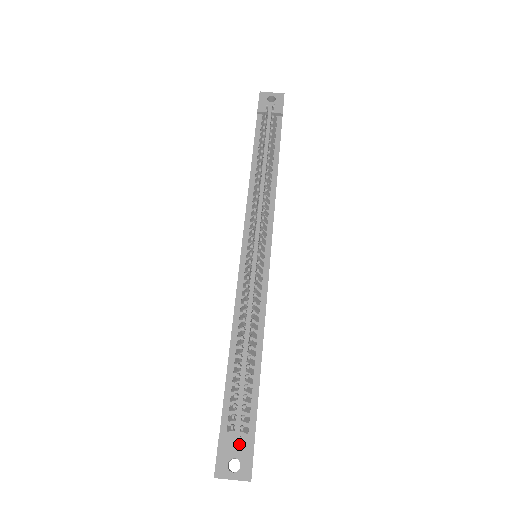
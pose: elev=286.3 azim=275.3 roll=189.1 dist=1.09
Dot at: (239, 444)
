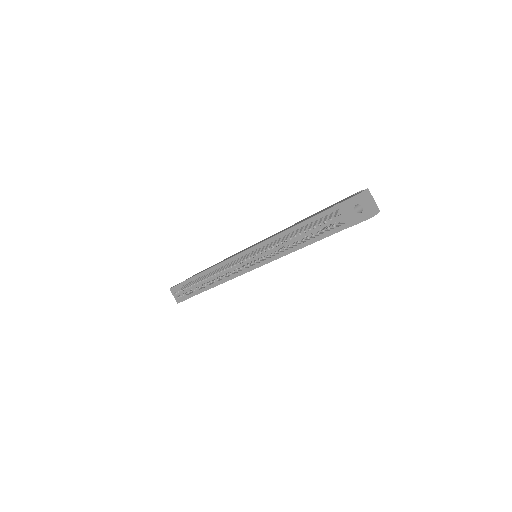
Dot at: occluded
